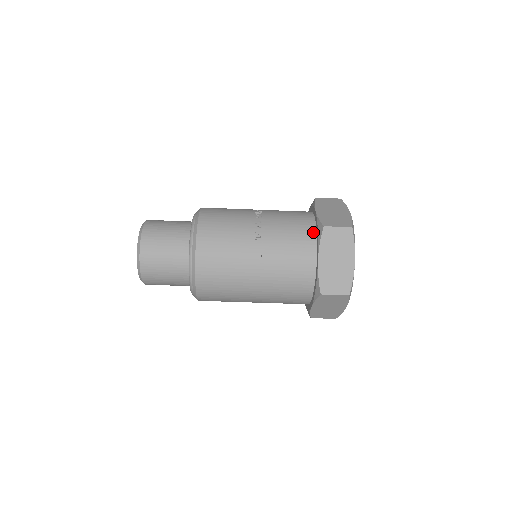
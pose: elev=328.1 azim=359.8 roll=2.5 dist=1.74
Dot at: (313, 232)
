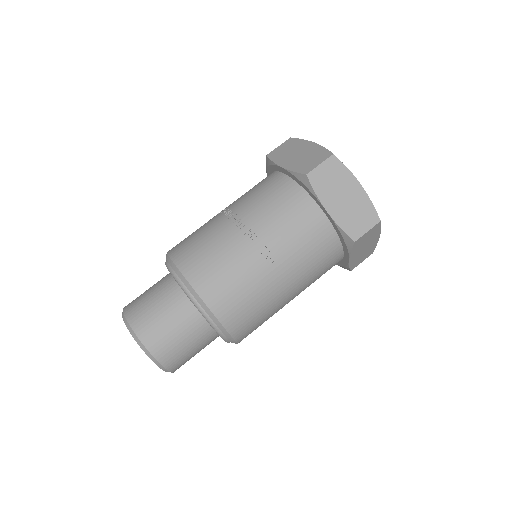
Dot at: (298, 189)
